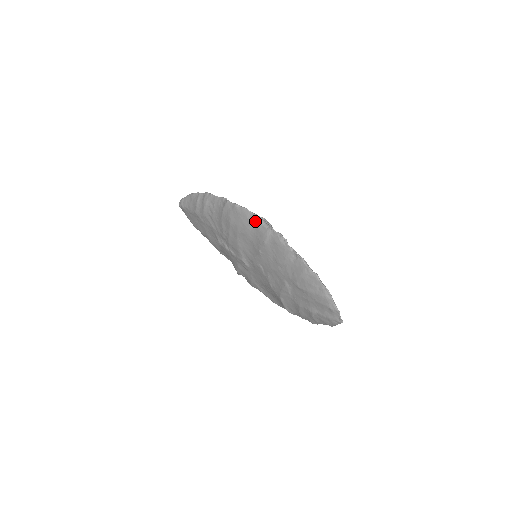
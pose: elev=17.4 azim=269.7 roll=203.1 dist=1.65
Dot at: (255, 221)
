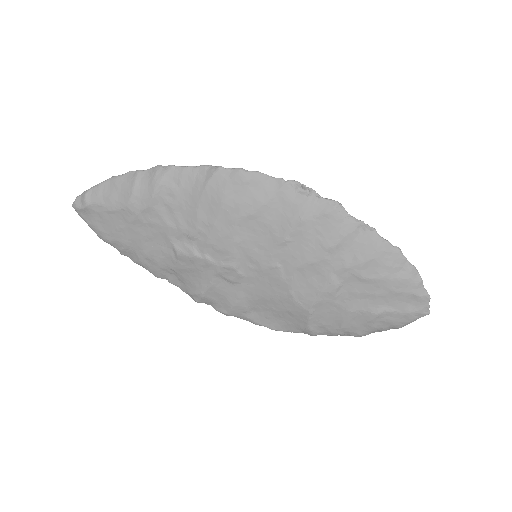
Dot at: (282, 189)
